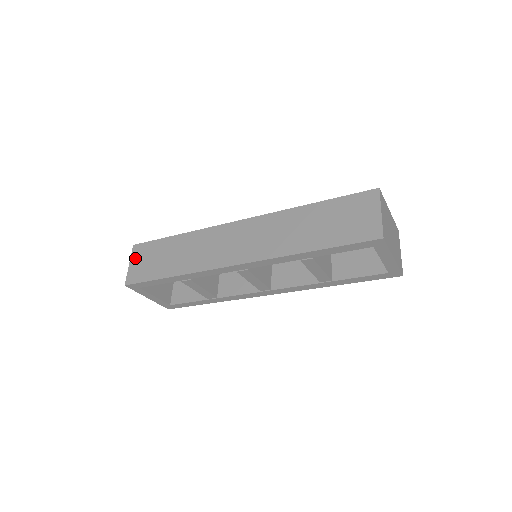
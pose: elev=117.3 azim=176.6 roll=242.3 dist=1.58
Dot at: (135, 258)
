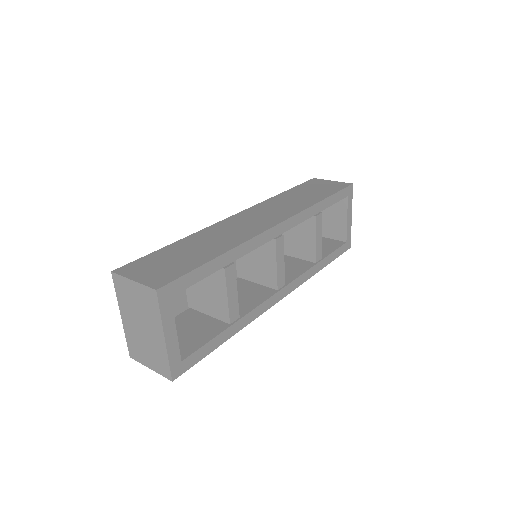
Dot at: (135, 273)
